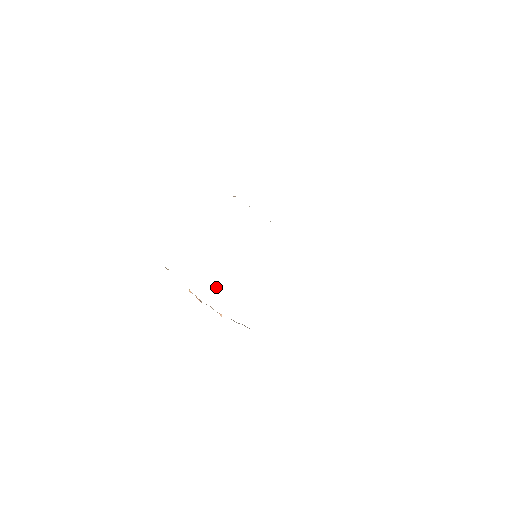
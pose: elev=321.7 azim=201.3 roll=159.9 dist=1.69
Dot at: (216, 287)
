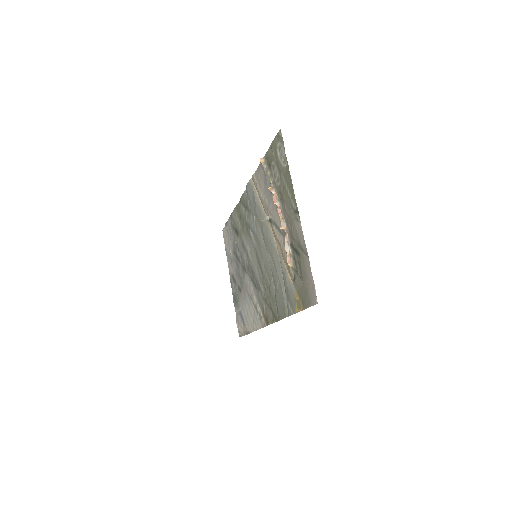
Dot at: (265, 218)
